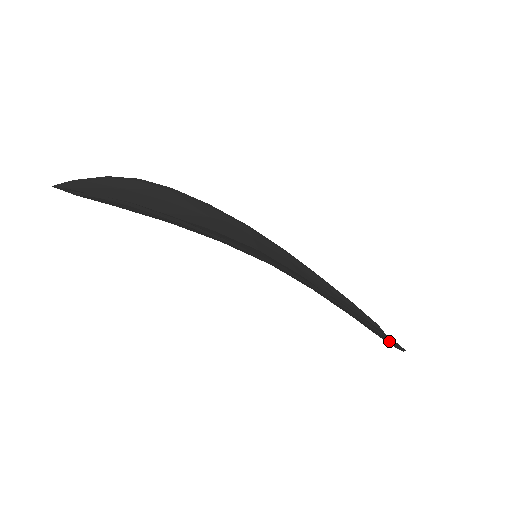
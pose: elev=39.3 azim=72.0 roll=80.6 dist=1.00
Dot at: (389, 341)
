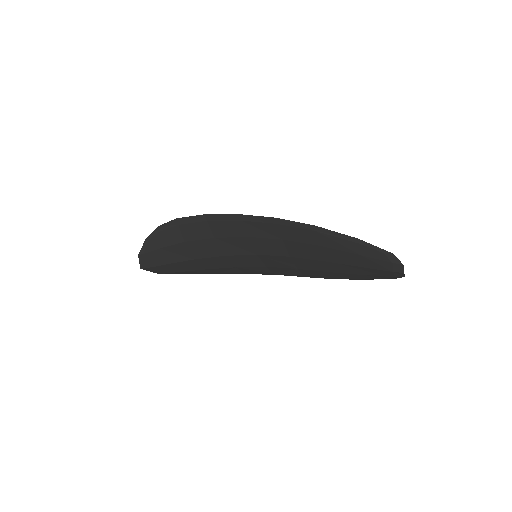
Dot at: (369, 252)
